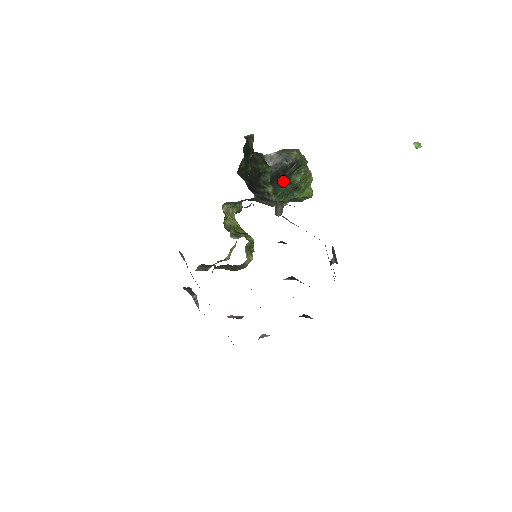
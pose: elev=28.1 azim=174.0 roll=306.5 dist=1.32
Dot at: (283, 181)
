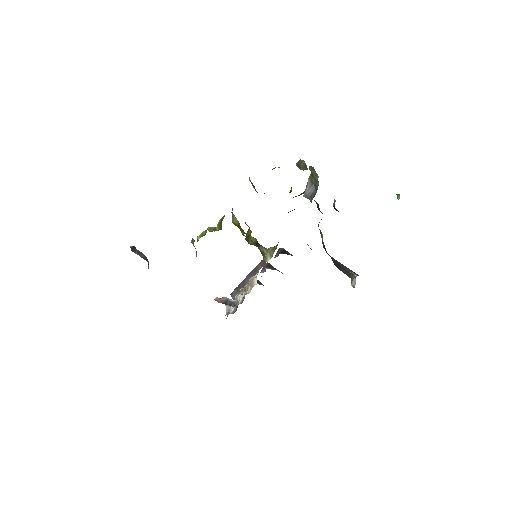
Dot at: occluded
